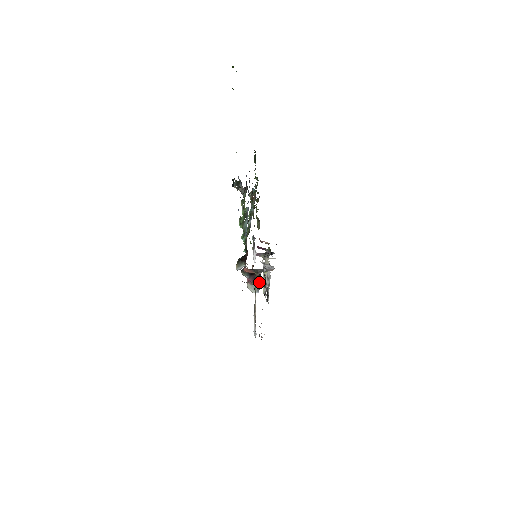
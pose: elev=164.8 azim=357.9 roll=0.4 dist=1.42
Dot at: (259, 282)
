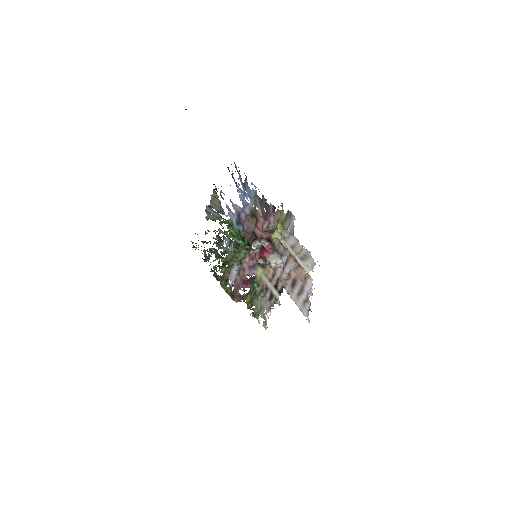
Dot at: occluded
